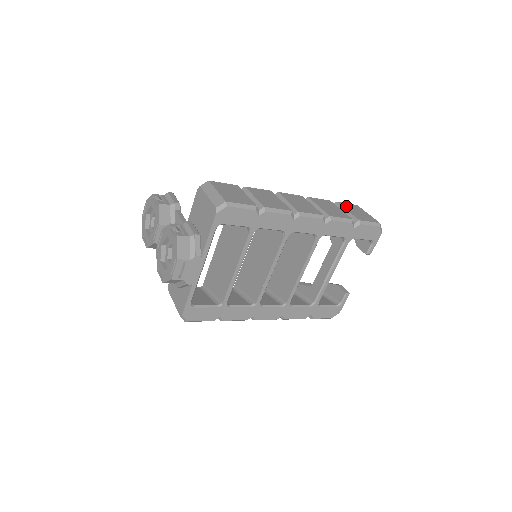
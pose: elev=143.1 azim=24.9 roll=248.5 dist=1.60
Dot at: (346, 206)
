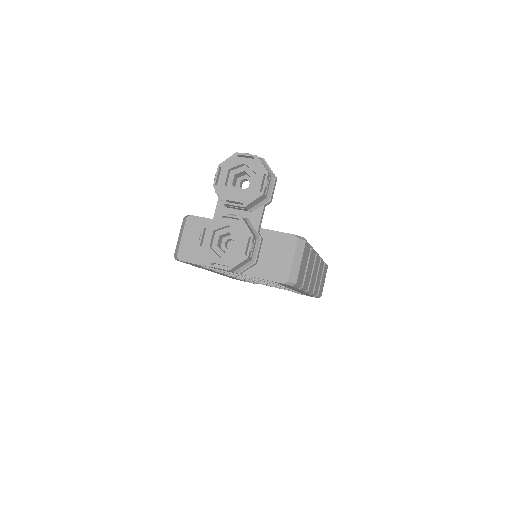
Dot at: occluded
